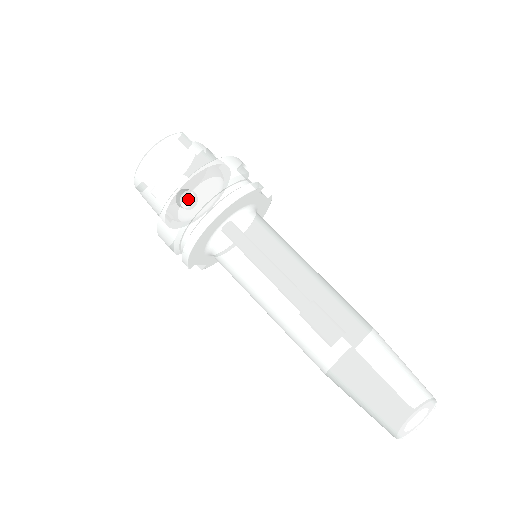
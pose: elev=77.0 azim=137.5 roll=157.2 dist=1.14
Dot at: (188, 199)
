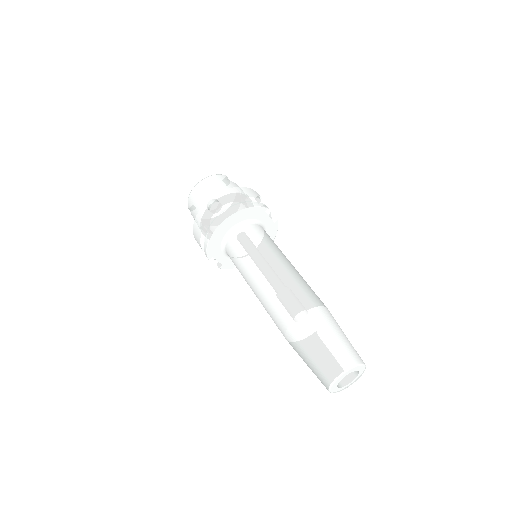
Dot at: (216, 207)
